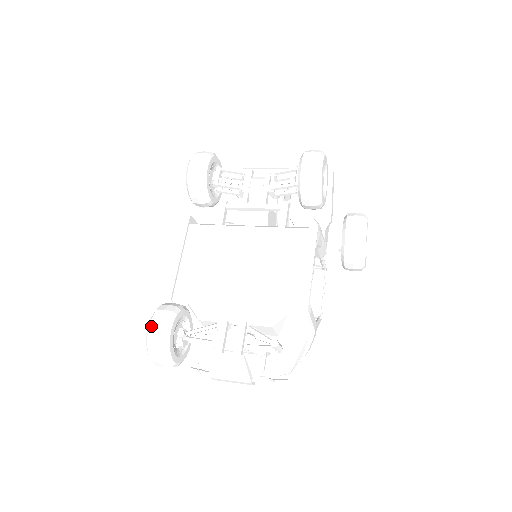
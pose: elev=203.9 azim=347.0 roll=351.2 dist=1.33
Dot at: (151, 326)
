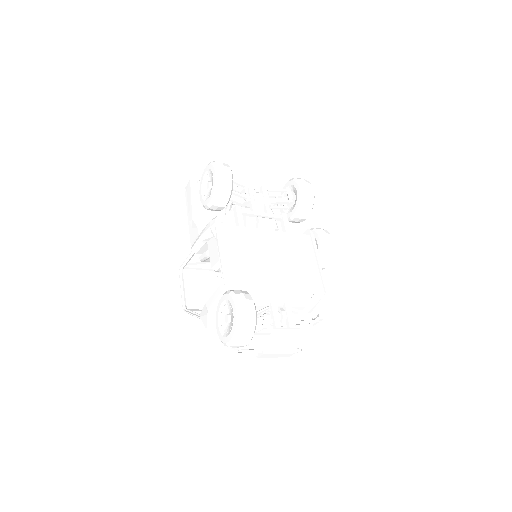
Dot at: (242, 307)
